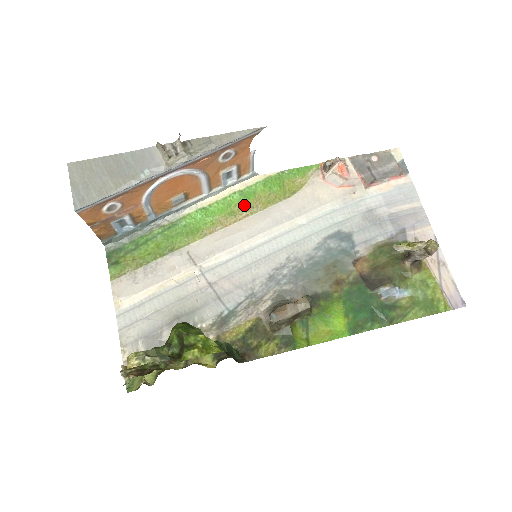
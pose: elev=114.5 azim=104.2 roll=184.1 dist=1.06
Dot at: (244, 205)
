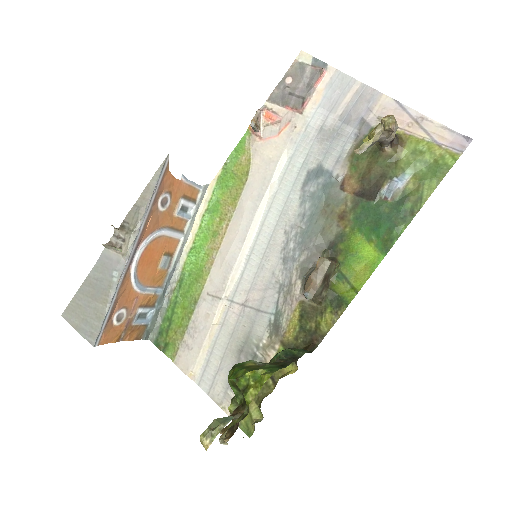
Dot at: (218, 219)
